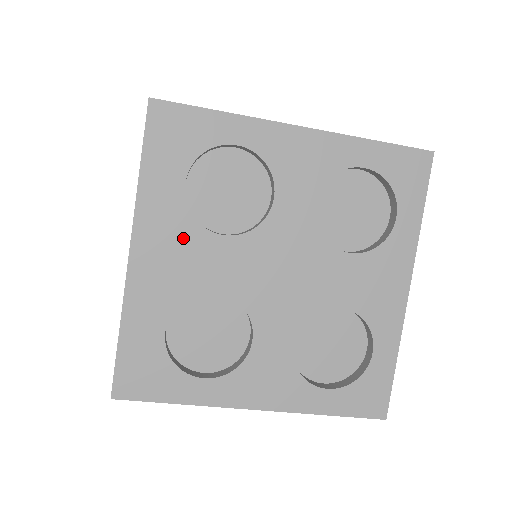
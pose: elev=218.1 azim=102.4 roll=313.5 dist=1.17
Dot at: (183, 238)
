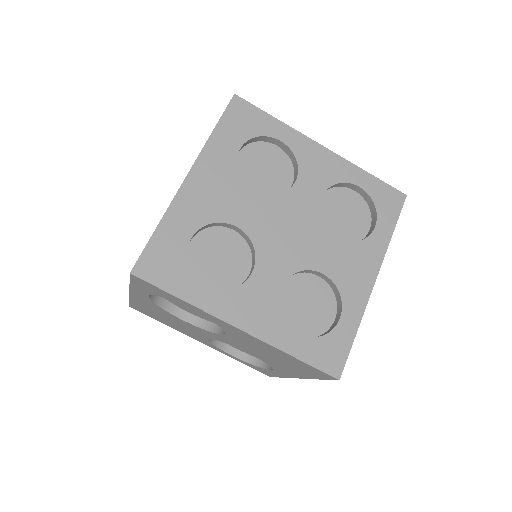
Dot at: (227, 182)
